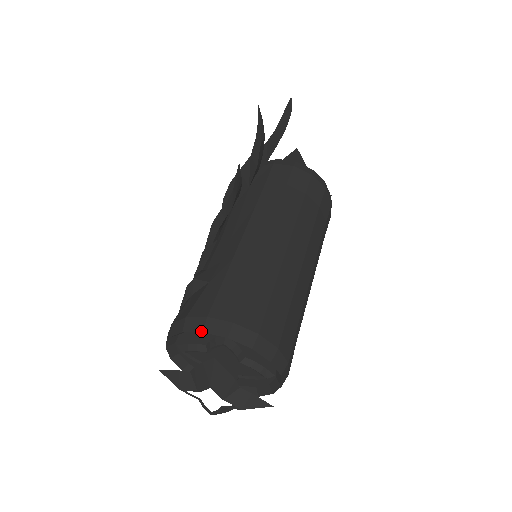
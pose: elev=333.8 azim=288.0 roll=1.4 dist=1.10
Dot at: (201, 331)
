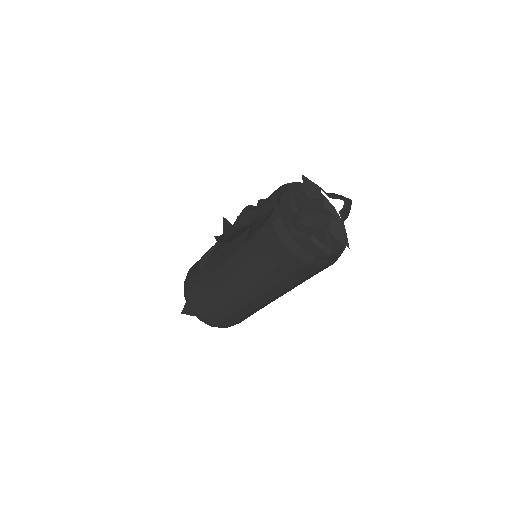
Dot at: (184, 296)
